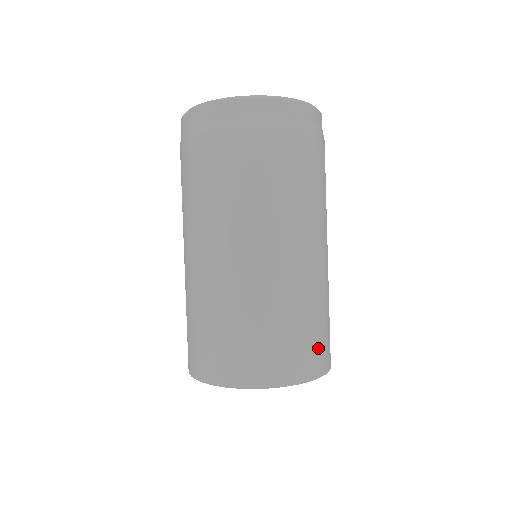
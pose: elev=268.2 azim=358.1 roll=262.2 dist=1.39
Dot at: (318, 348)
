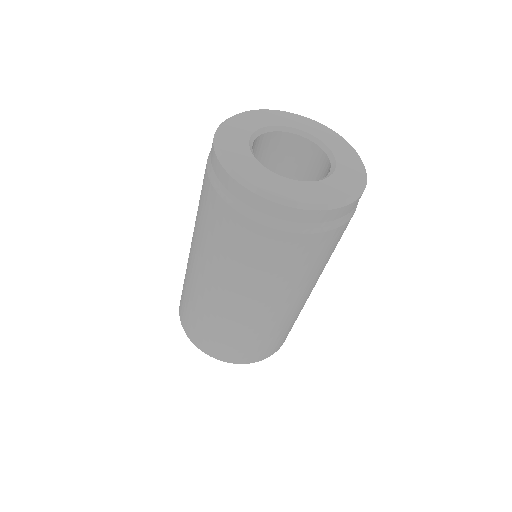
Dot at: (267, 349)
